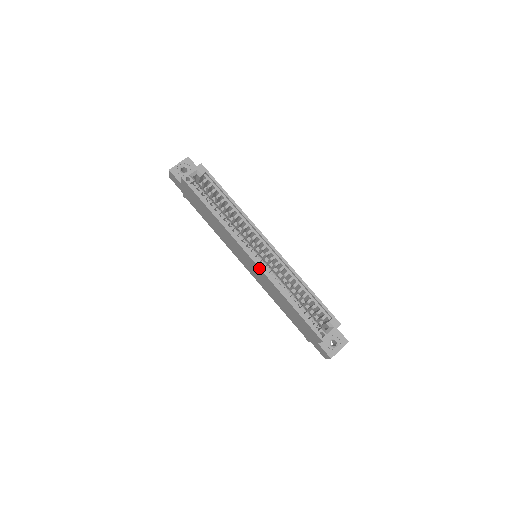
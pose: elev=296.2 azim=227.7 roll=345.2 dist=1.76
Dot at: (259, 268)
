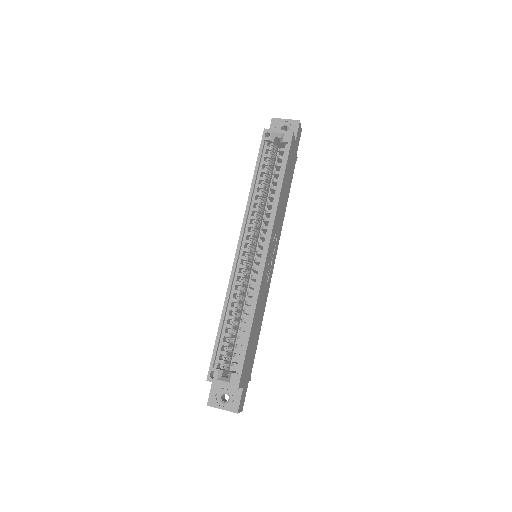
Dot at: (233, 263)
